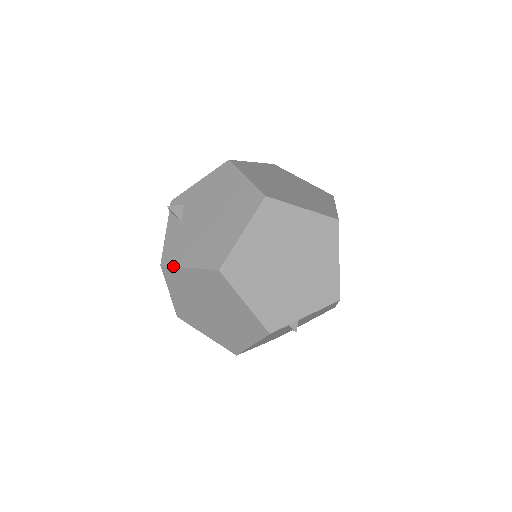
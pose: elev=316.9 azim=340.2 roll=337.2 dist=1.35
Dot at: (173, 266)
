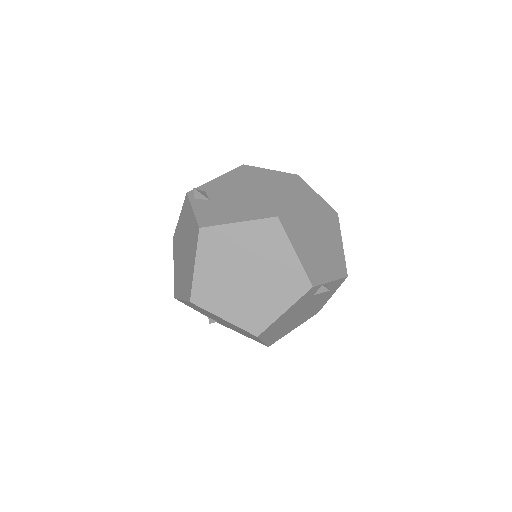
Dot at: (218, 225)
